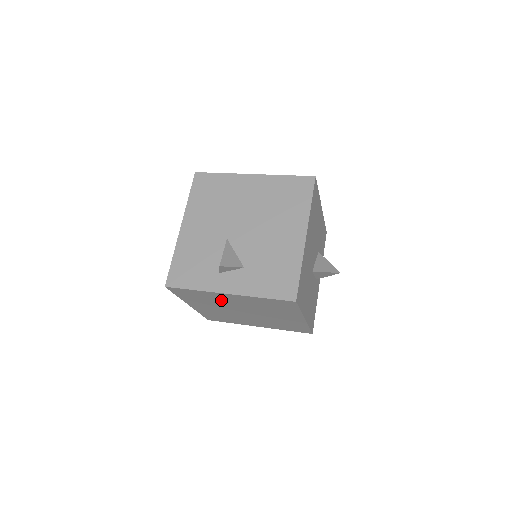
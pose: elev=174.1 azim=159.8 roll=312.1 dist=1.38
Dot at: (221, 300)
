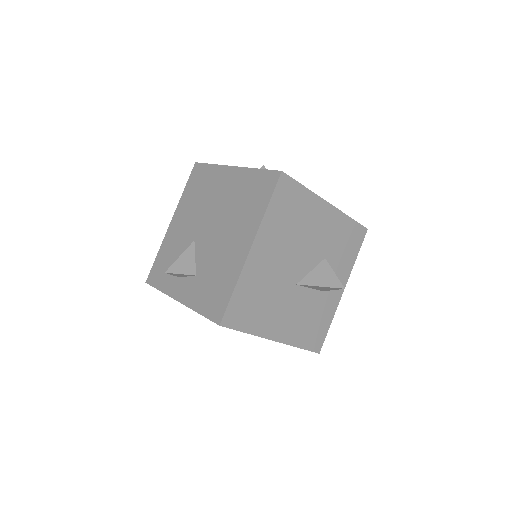
Dot at: occluded
